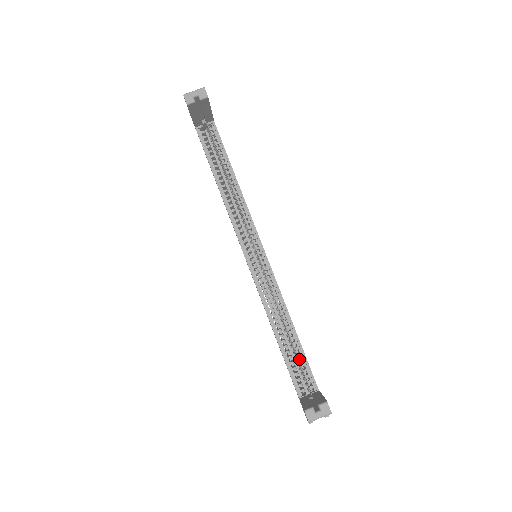
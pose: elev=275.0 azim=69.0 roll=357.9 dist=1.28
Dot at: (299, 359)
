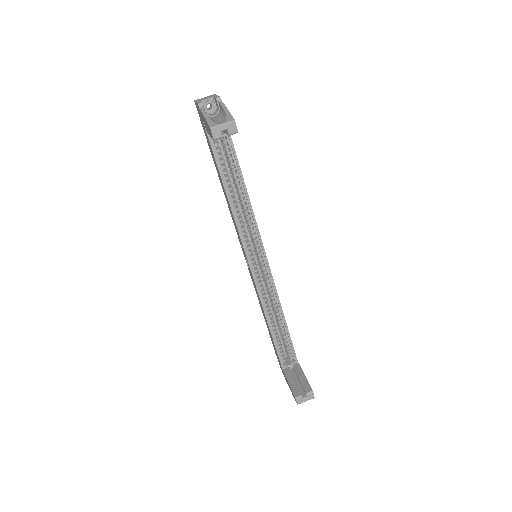
Dot at: (285, 340)
